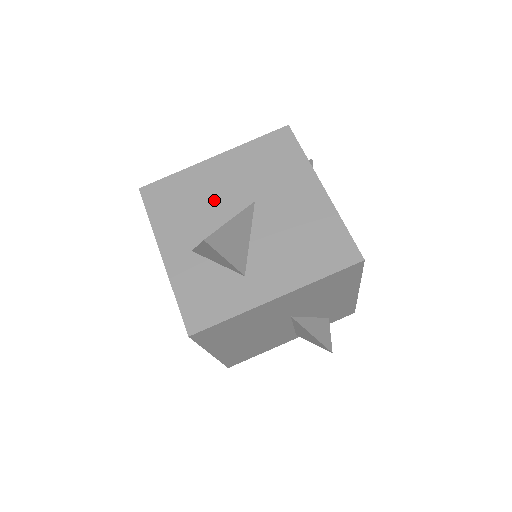
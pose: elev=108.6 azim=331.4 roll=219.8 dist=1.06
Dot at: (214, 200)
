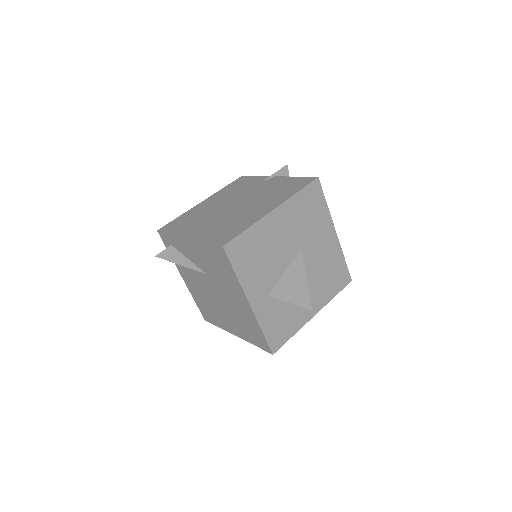
Dot at: (278, 251)
